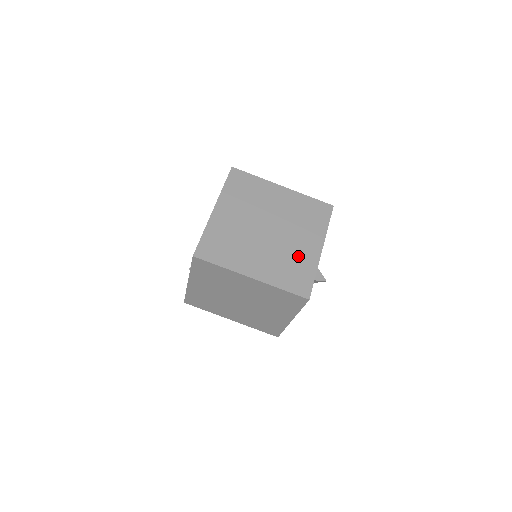
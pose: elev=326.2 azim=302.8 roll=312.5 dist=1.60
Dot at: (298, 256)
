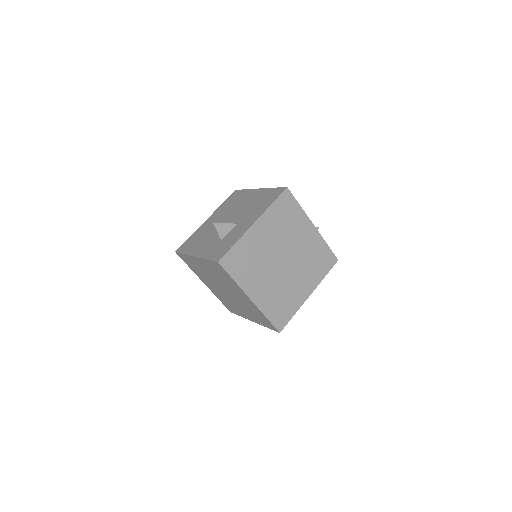
Dot at: (311, 249)
